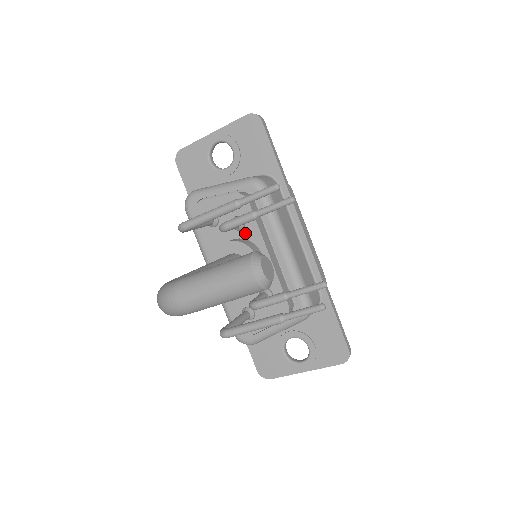
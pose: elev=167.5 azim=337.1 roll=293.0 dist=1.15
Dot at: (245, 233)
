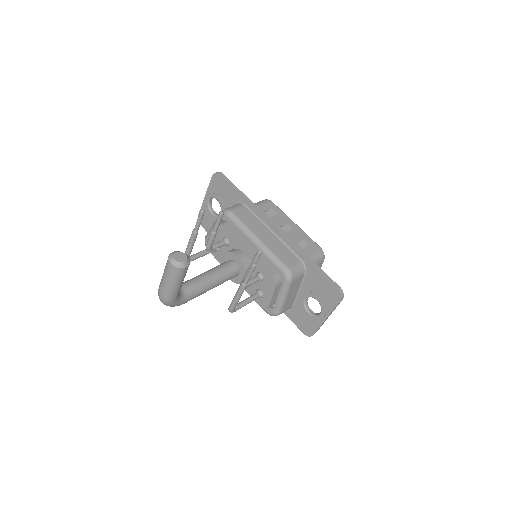
Dot at: (232, 245)
